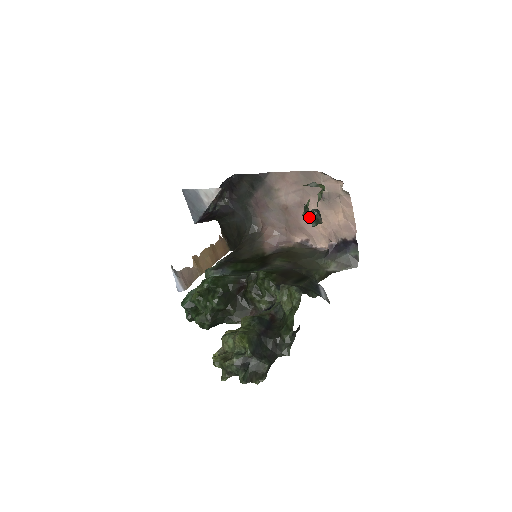
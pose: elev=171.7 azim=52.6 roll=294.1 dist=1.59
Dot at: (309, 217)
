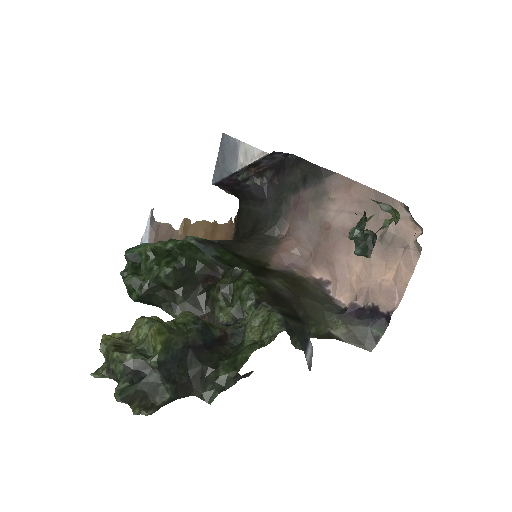
Dot at: (358, 237)
